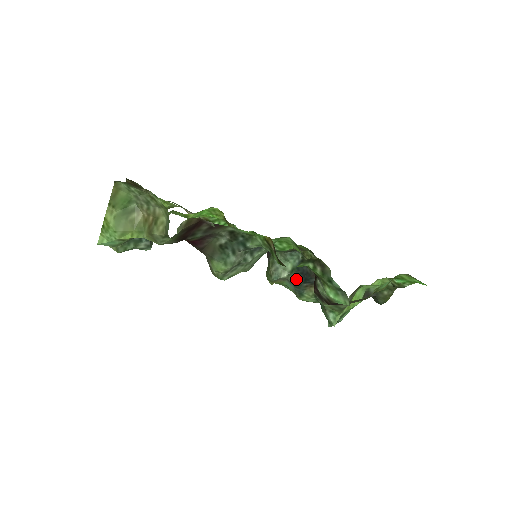
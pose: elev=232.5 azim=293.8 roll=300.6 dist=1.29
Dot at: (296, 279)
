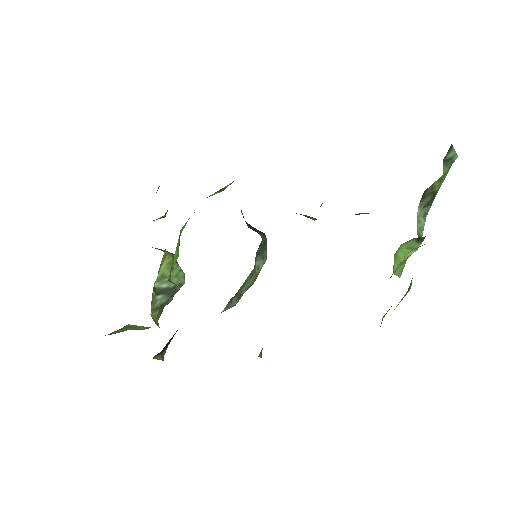
Dot at: occluded
